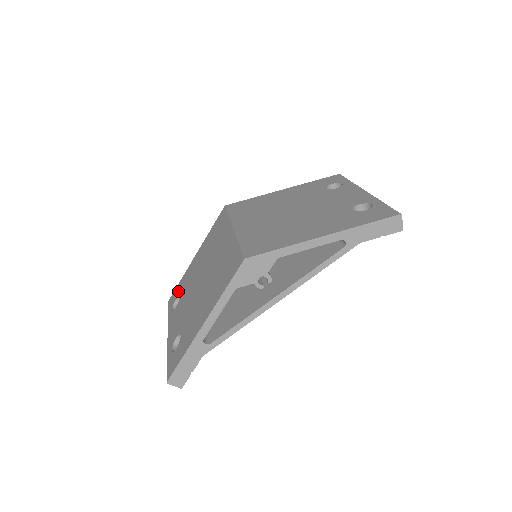
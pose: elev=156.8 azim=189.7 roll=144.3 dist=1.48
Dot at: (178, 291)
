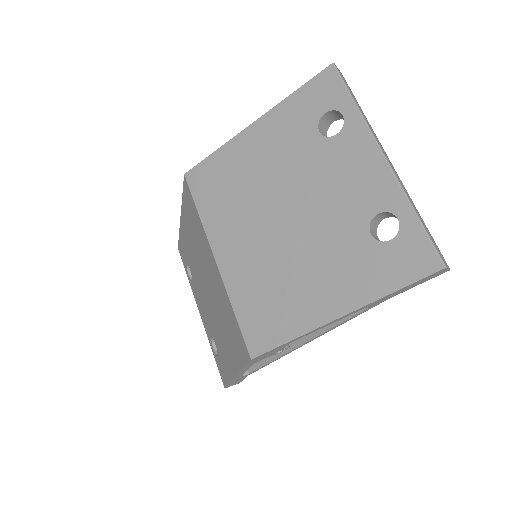
Dot at: (184, 254)
